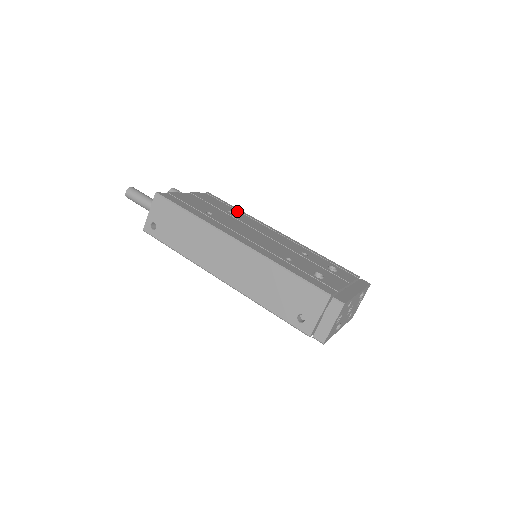
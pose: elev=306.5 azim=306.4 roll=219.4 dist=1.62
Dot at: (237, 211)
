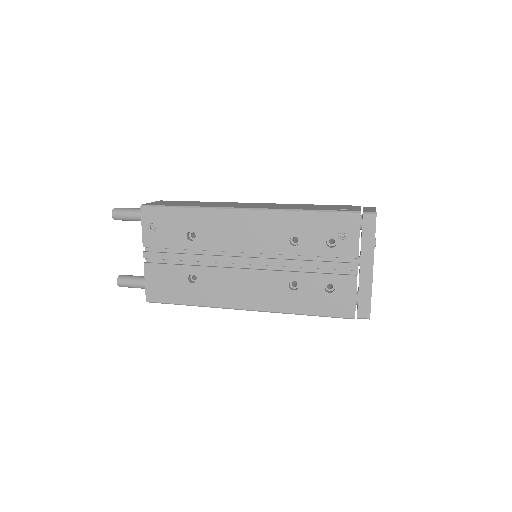
Dot at: occluded
